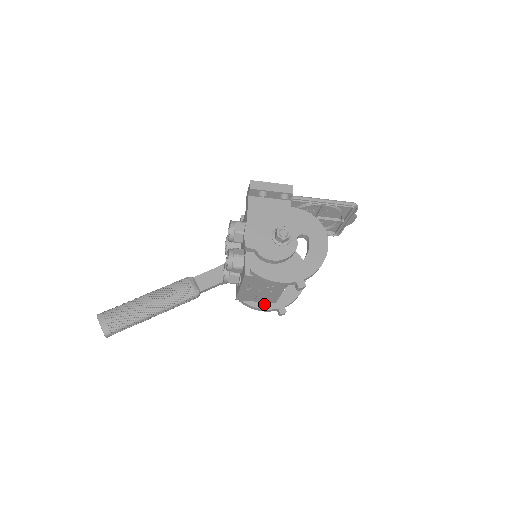
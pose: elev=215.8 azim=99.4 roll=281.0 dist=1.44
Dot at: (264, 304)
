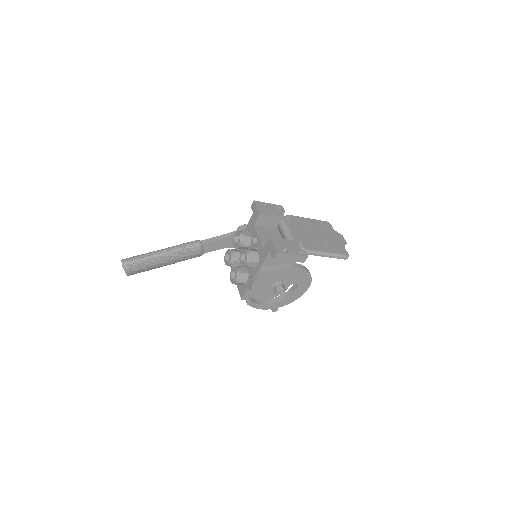
Dot at: occluded
